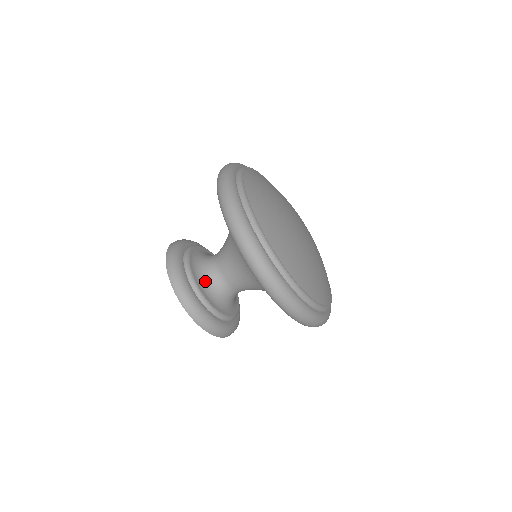
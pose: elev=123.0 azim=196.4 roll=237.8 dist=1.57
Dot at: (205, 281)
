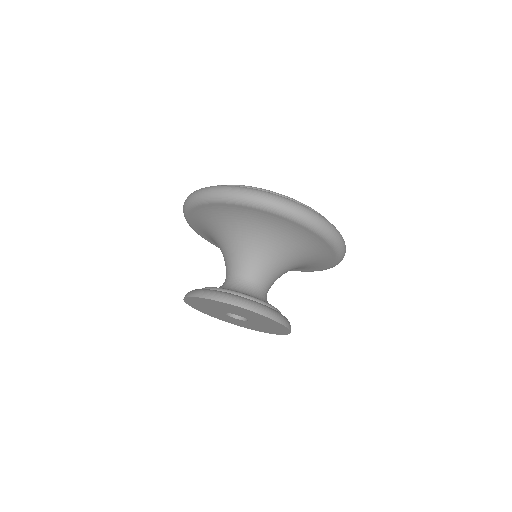
Dot at: (252, 295)
